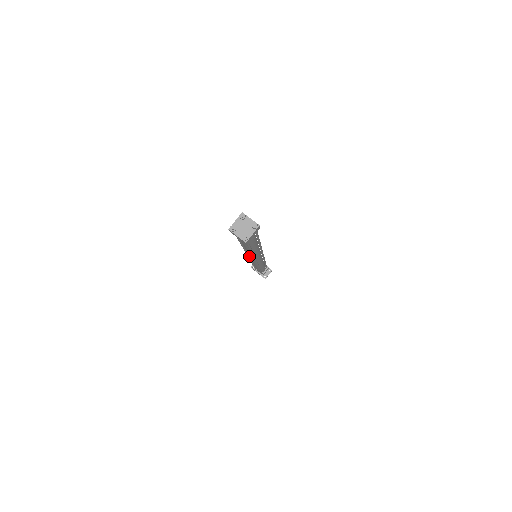
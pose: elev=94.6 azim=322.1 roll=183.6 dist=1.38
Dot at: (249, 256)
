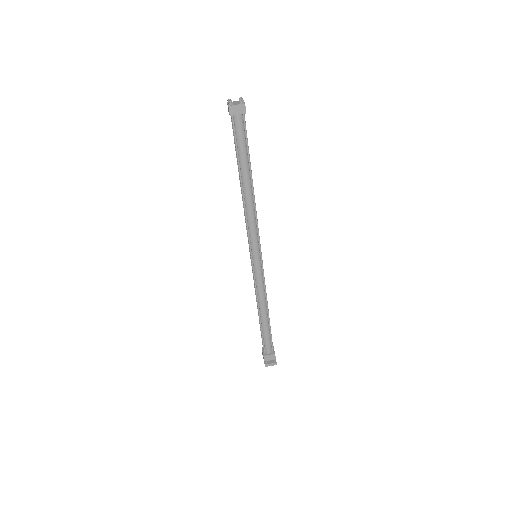
Dot at: occluded
